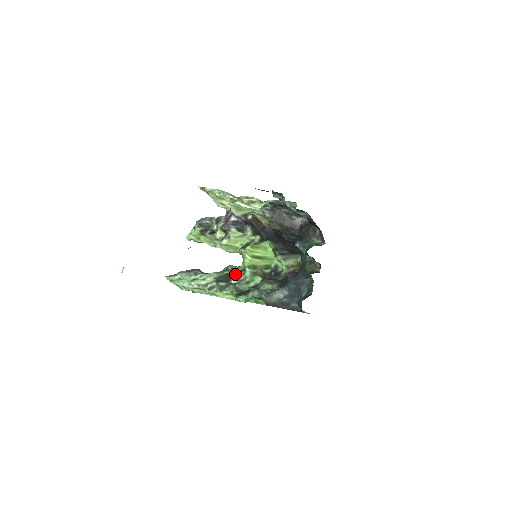
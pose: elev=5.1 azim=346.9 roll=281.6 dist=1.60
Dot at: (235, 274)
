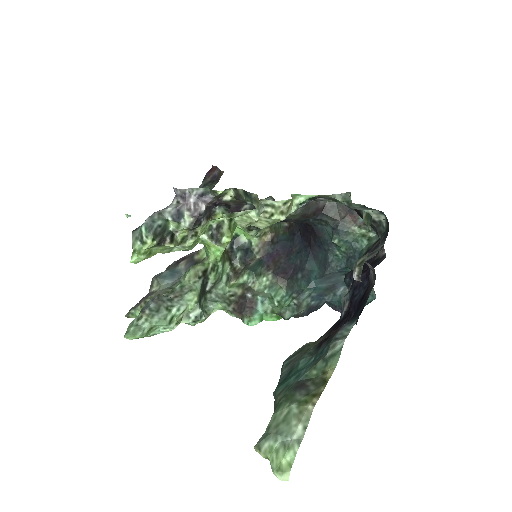
Dot at: (209, 278)
